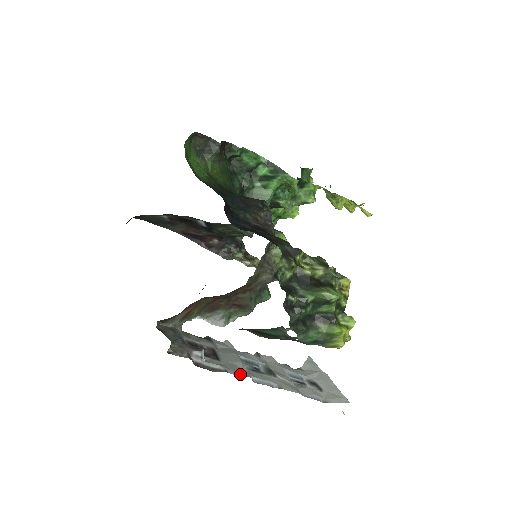
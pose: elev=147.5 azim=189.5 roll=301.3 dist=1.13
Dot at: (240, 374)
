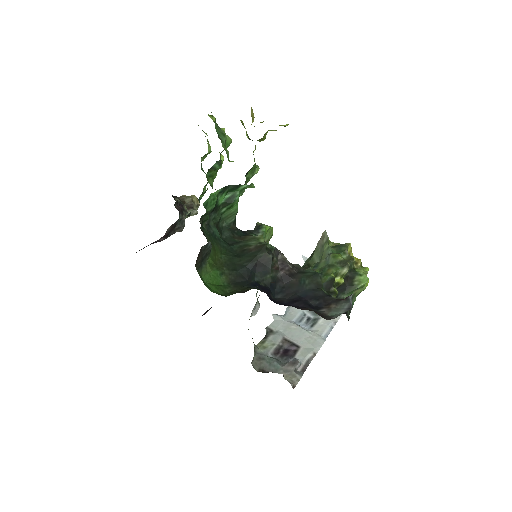
Dot at: (319, 345)
